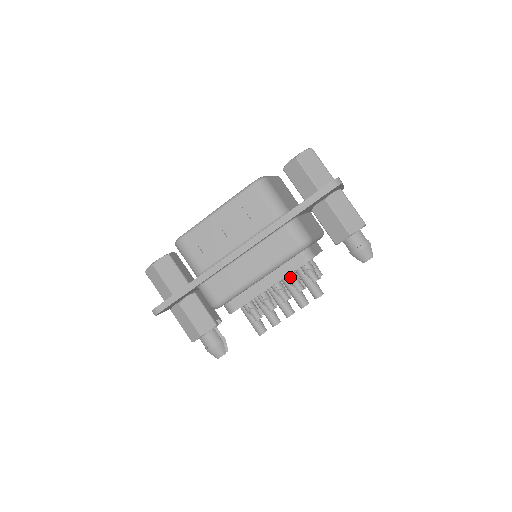
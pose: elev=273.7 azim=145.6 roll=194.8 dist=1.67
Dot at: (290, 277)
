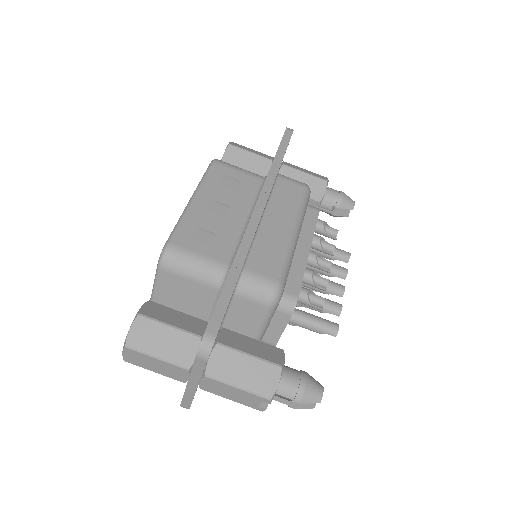
Dot at: (315, 237)
